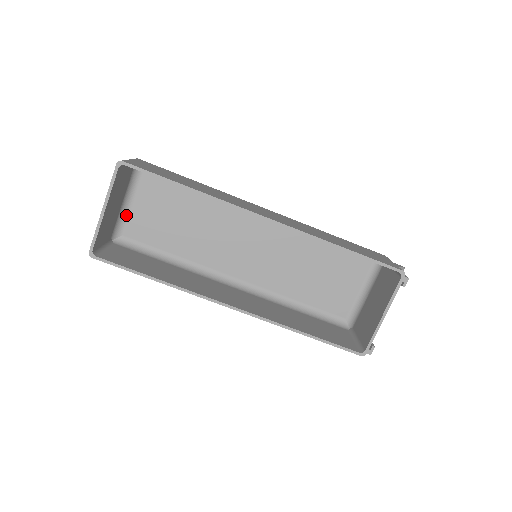
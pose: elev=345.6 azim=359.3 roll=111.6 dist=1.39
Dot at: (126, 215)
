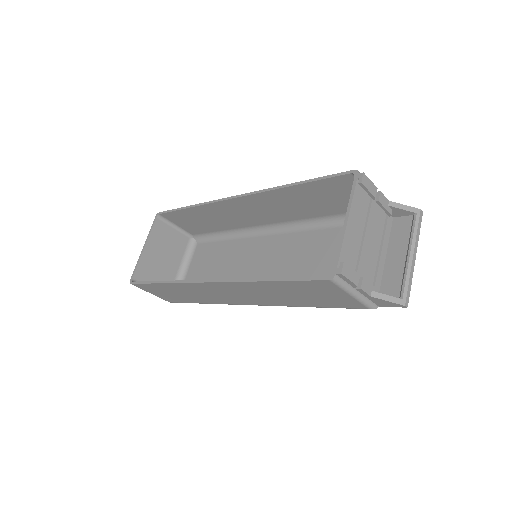
Dot at: (184, 279)
